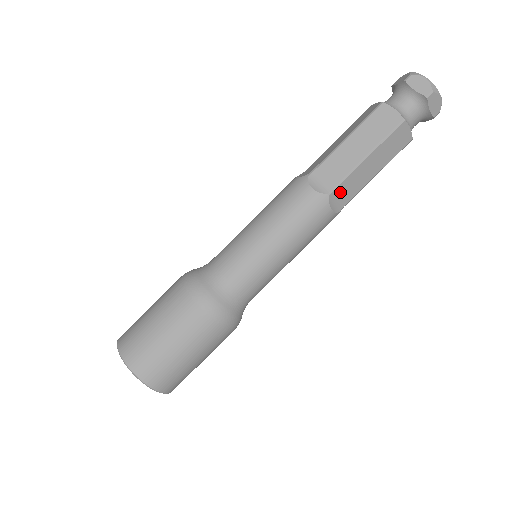
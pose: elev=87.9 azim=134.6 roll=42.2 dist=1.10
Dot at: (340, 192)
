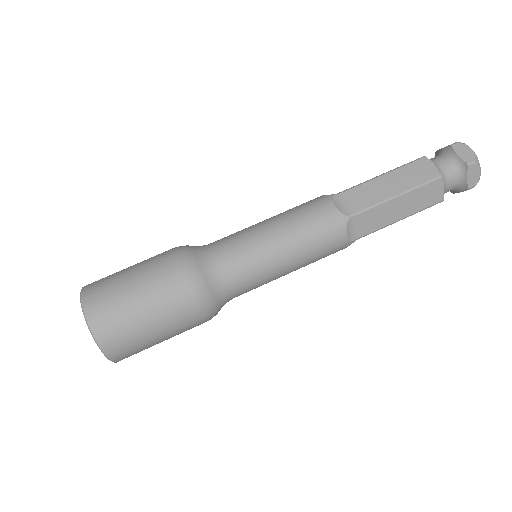
Dot at: (360, 221)
